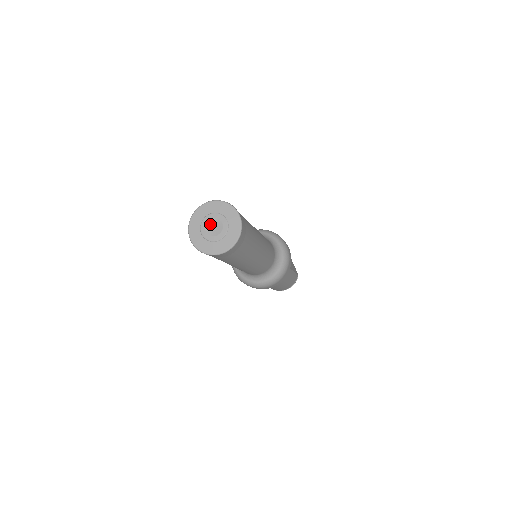
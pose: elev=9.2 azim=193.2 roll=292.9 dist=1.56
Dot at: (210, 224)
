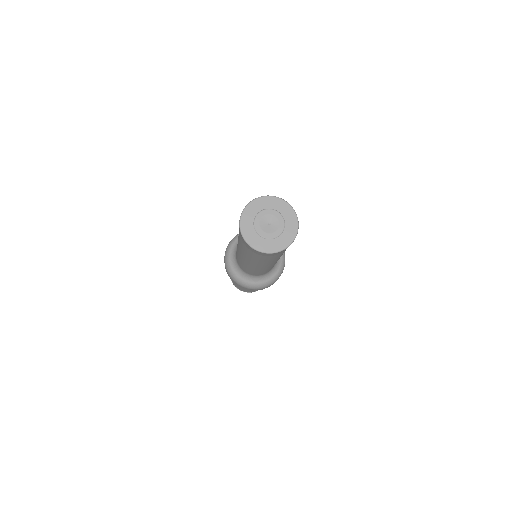
Dot at: (266, 219)
